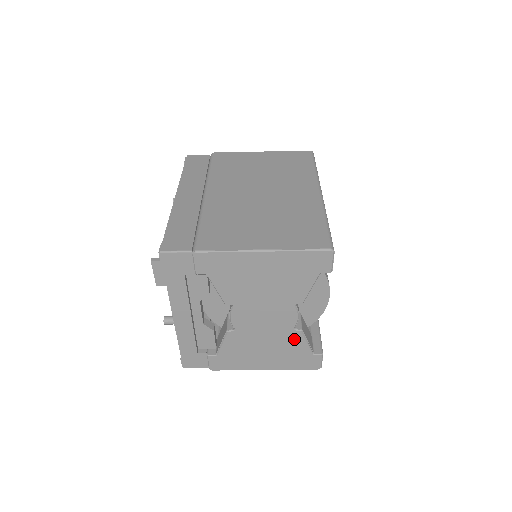
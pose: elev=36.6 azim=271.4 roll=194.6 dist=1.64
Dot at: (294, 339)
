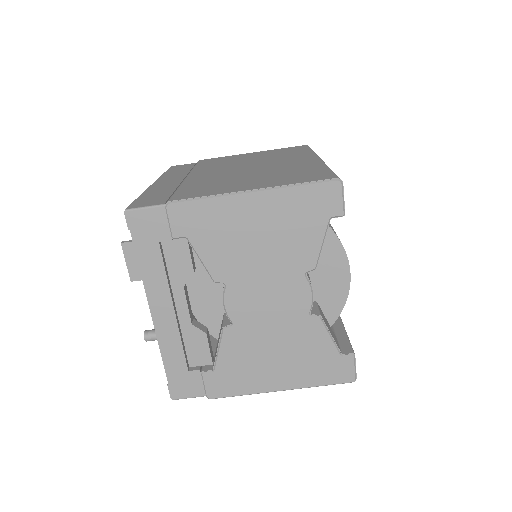
Dot at: (312, 332)
